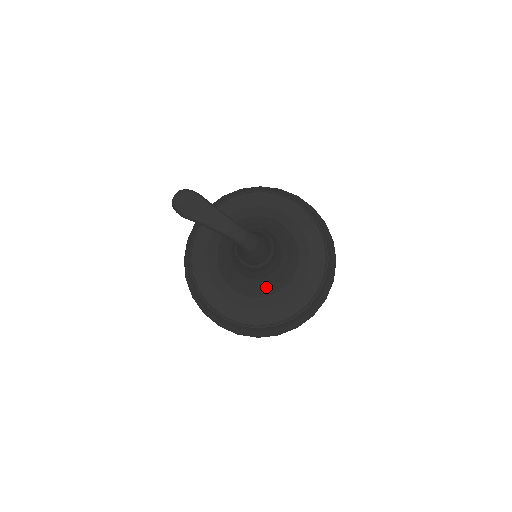
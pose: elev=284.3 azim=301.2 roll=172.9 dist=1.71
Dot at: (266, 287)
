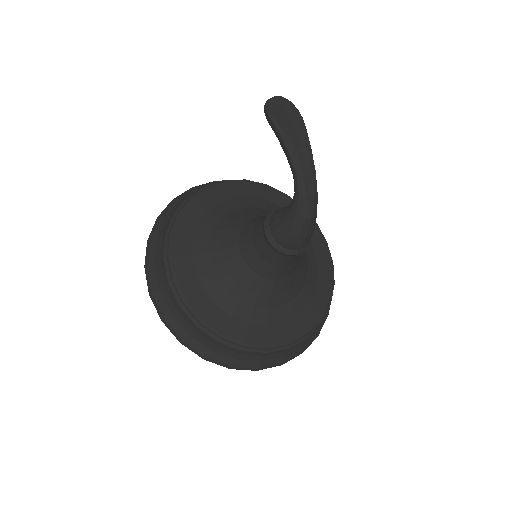
Dot at: (250, 289)
